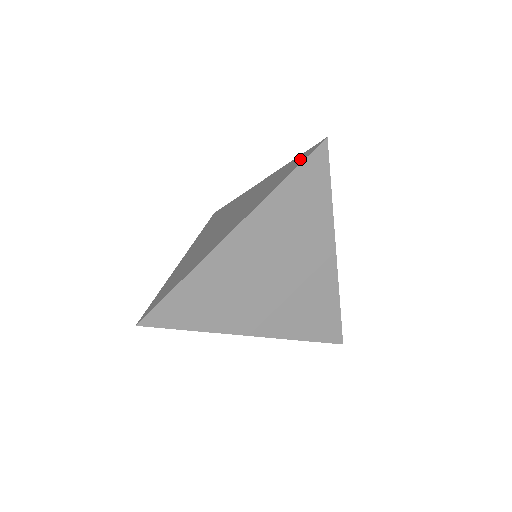
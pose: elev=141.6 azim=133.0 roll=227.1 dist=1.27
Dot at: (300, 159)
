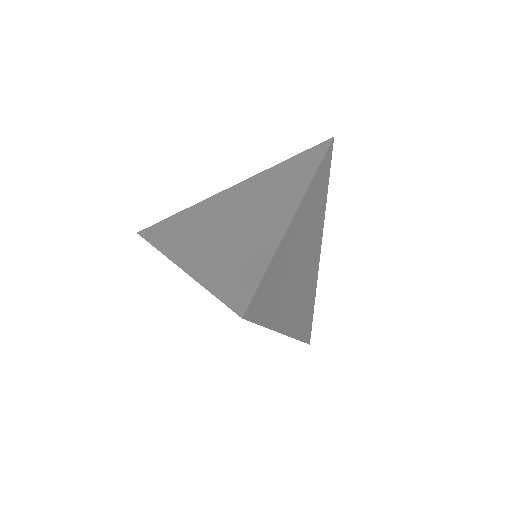
Dot at: (312, 154)
